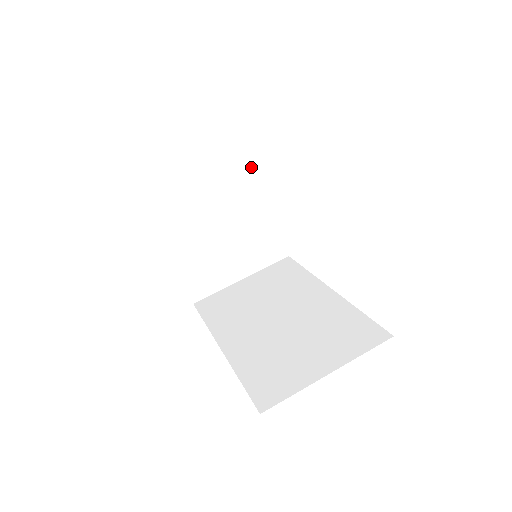
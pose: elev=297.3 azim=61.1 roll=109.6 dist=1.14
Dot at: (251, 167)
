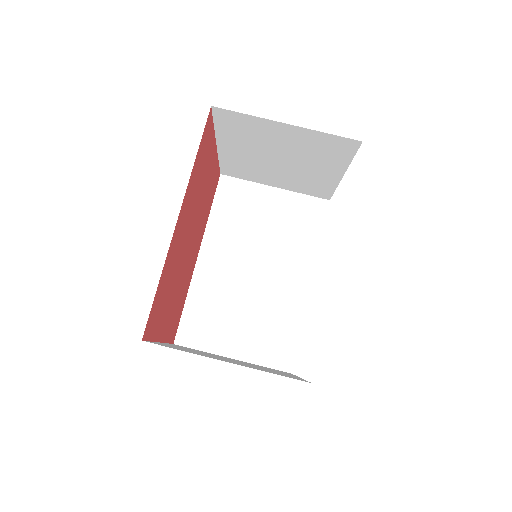
Dot at: (344, 151)
